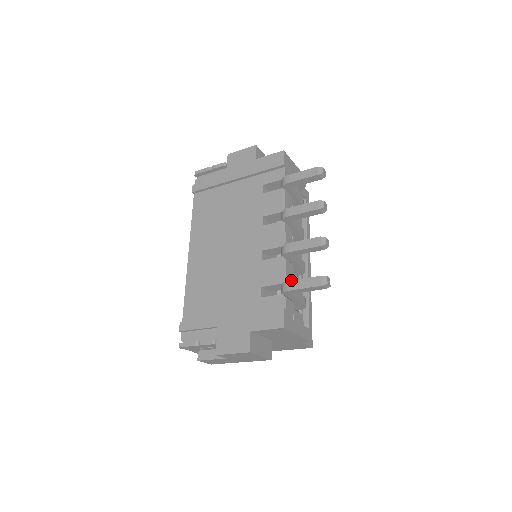
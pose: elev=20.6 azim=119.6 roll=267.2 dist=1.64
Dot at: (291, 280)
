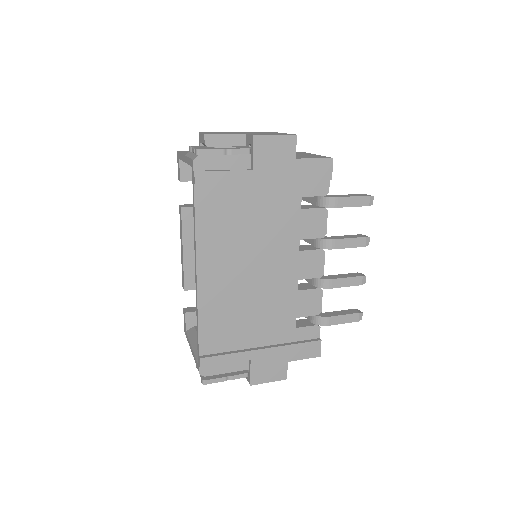
Dot at: (332, 316)
